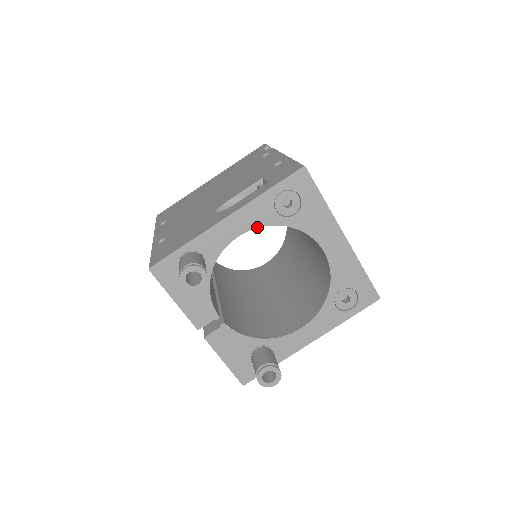
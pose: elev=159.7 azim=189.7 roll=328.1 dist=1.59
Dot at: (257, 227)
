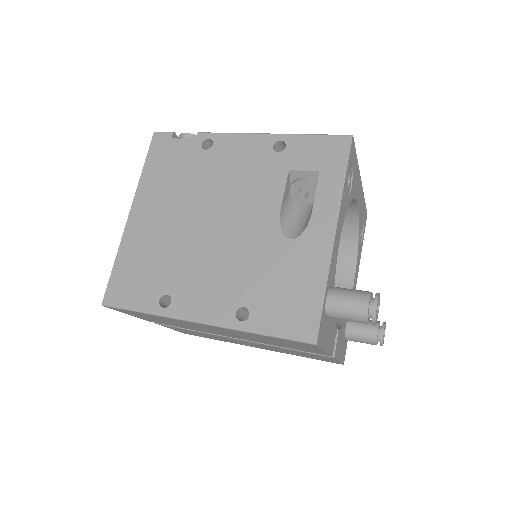
Dot at: (343, 221)
